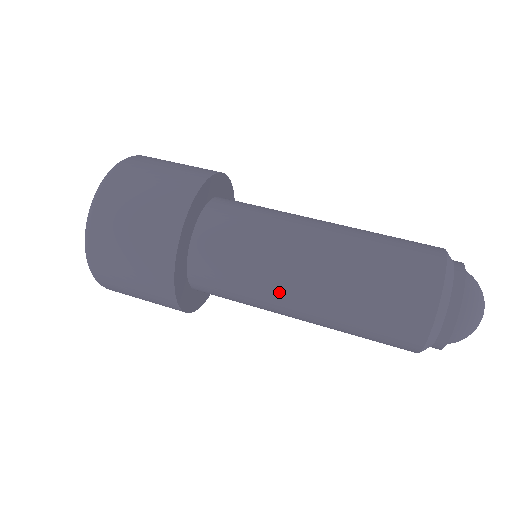
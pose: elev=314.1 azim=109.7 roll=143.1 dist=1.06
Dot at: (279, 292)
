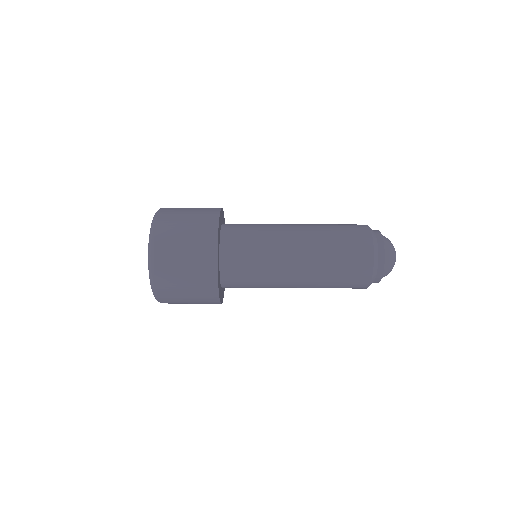
Dot at: (283, 266)
